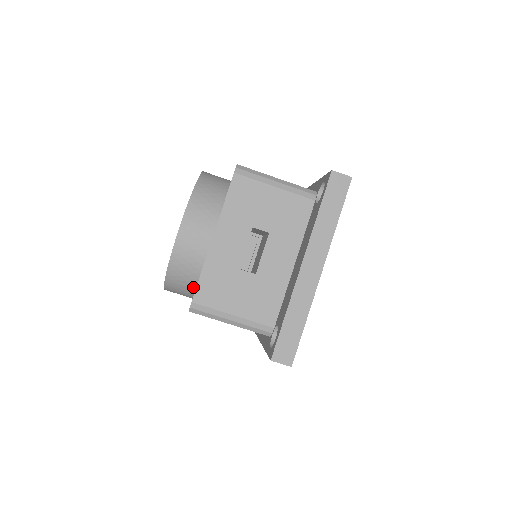
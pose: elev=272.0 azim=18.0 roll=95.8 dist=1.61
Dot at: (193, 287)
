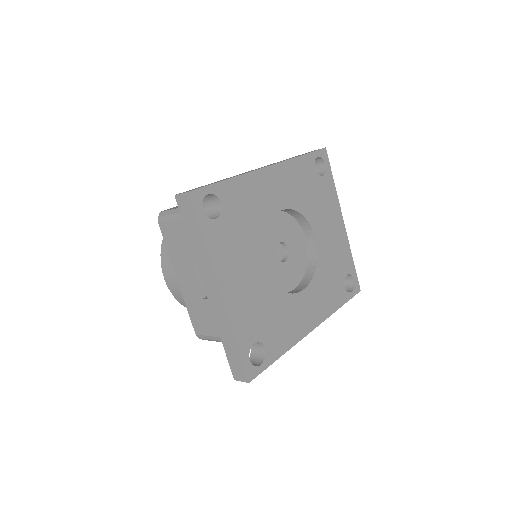
Dot at: occluded
